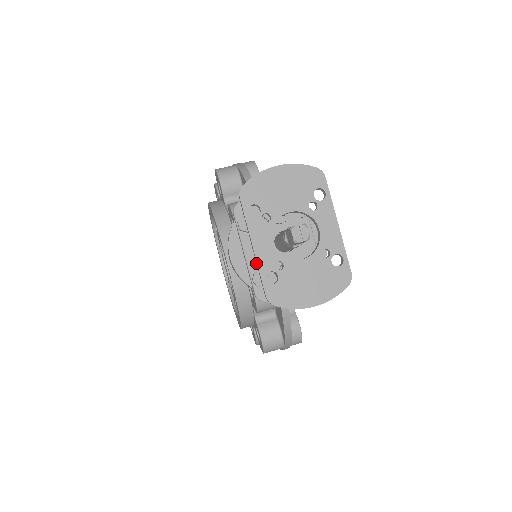
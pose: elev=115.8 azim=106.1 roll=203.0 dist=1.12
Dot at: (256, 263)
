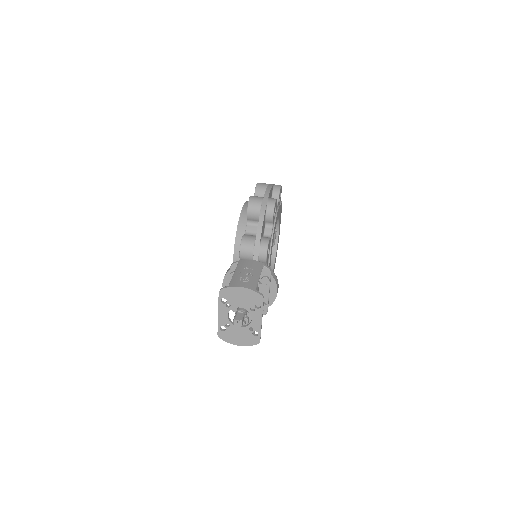
Dot at: (218, 319)
